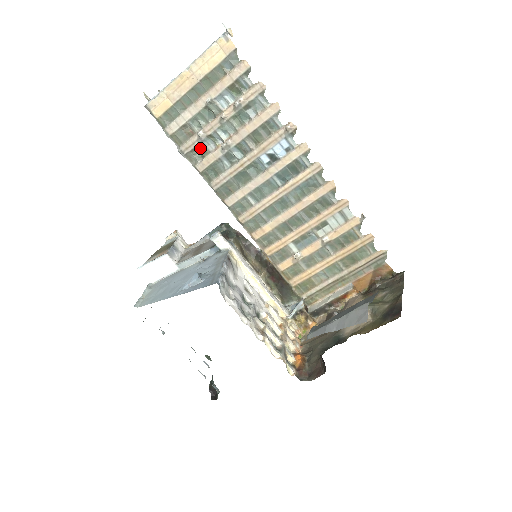
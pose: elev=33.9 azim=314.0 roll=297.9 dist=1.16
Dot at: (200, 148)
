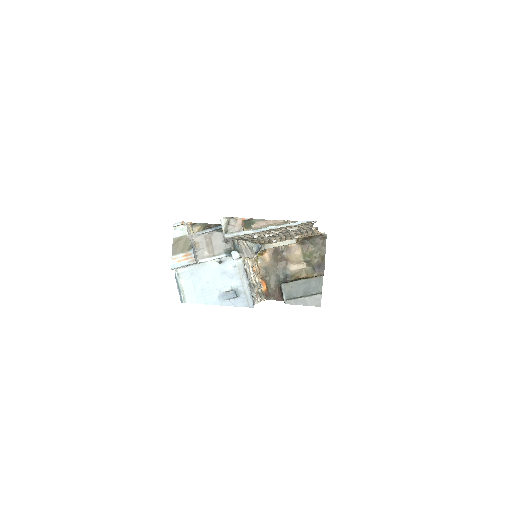
Dot at: occluded
